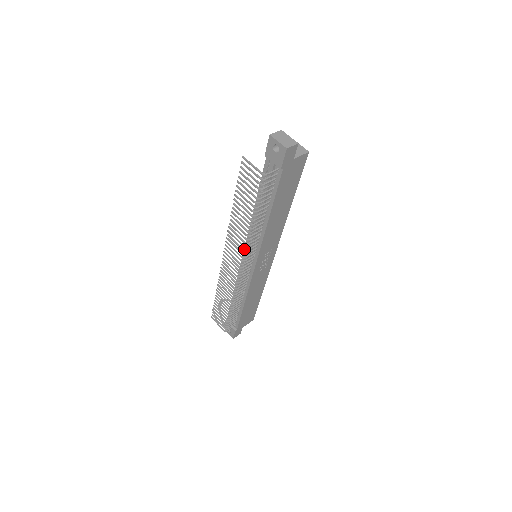
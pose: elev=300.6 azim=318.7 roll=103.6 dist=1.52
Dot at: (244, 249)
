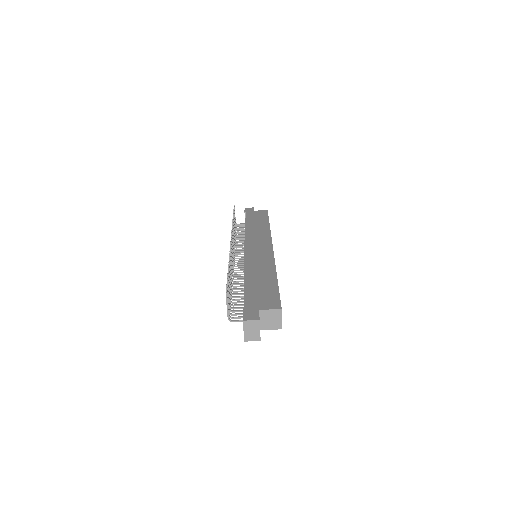
Dot at: (246, 252)
